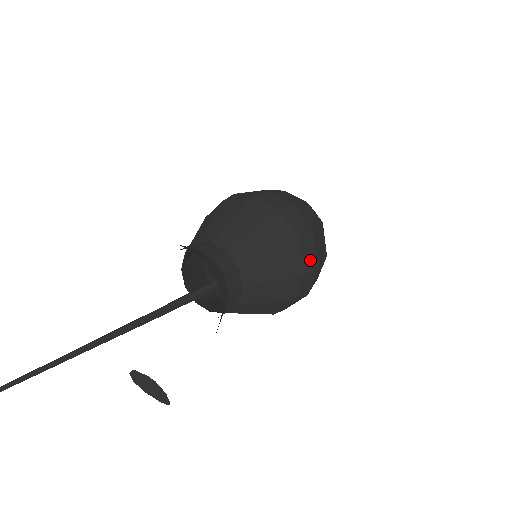
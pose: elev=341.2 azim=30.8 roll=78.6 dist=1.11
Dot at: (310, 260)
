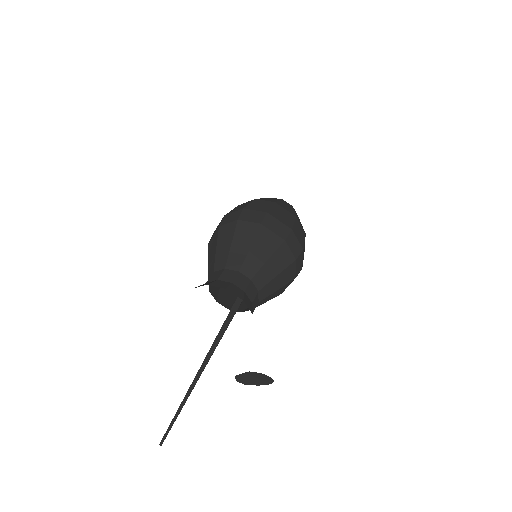
Dot at: (281, 230)
